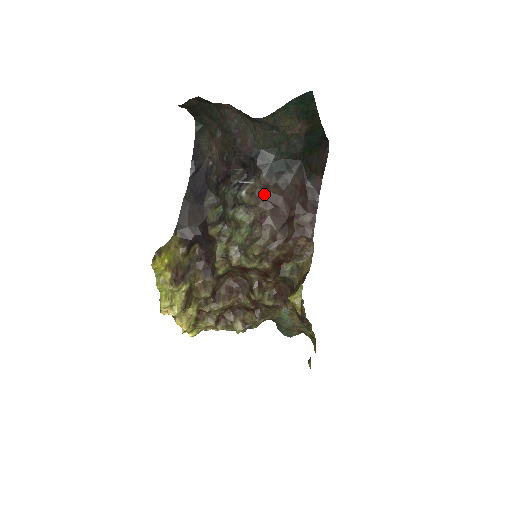
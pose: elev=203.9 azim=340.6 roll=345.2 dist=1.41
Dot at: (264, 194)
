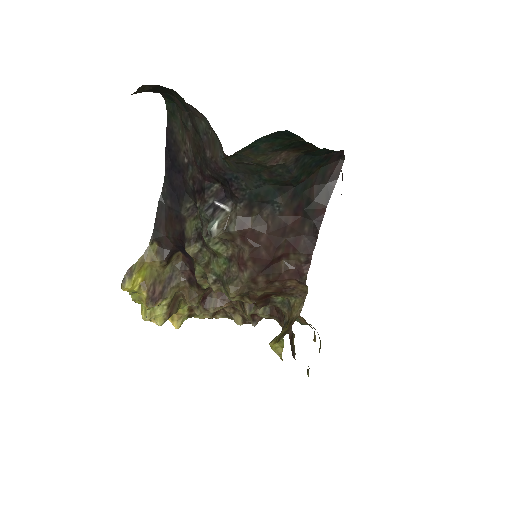
Dot at: (241, 231)
